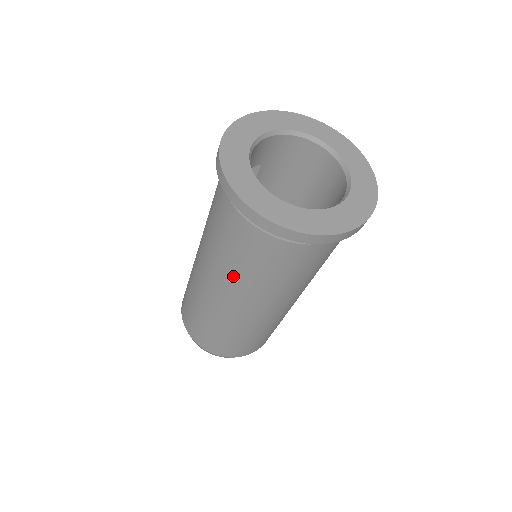
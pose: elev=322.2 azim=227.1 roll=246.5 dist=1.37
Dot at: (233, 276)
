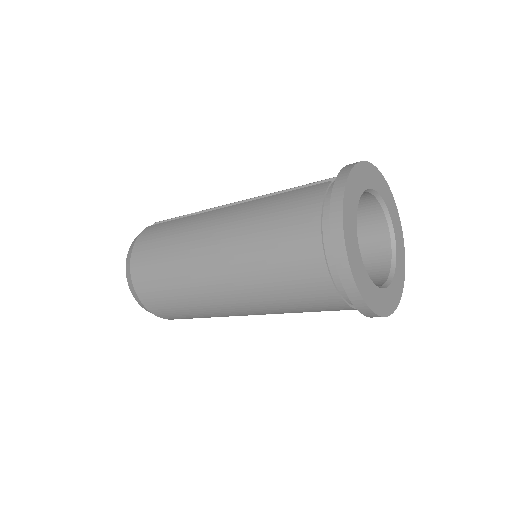
Dot at: (263, 296)
